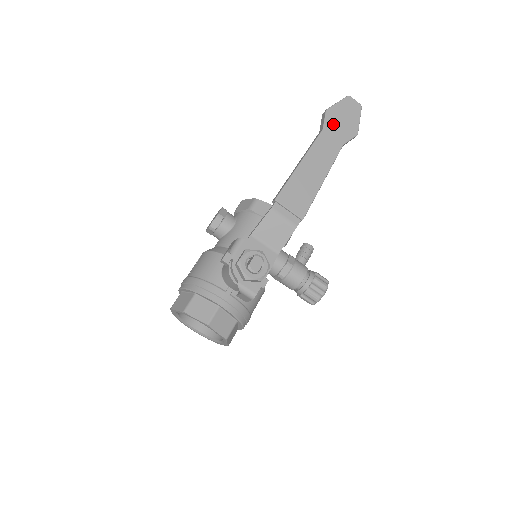
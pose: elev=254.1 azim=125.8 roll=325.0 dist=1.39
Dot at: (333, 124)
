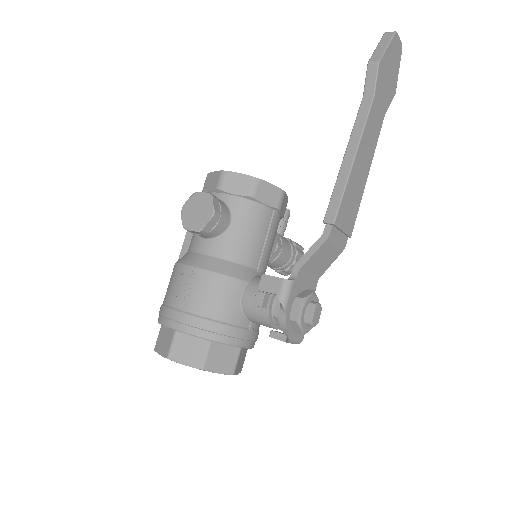
Dot at: (382, 85)
